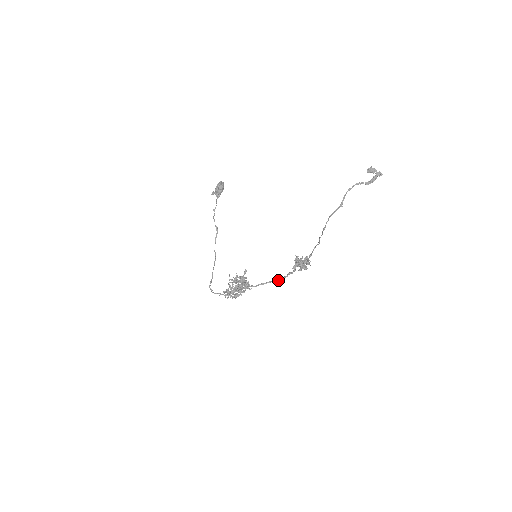
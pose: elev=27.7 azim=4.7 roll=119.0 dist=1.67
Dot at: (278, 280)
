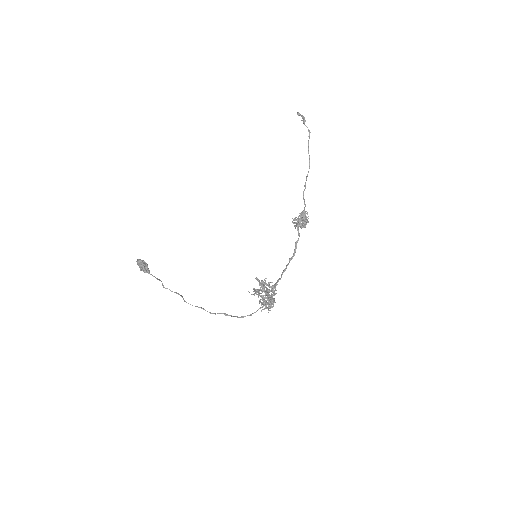
Dot at: (292, 257)
